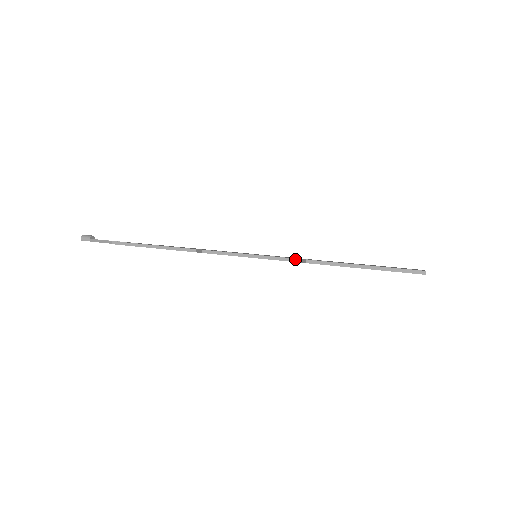
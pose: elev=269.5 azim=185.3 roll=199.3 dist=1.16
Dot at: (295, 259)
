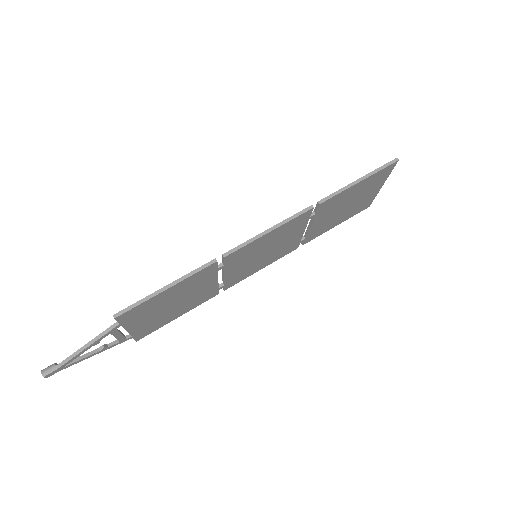
Dot at: (308, 208)
